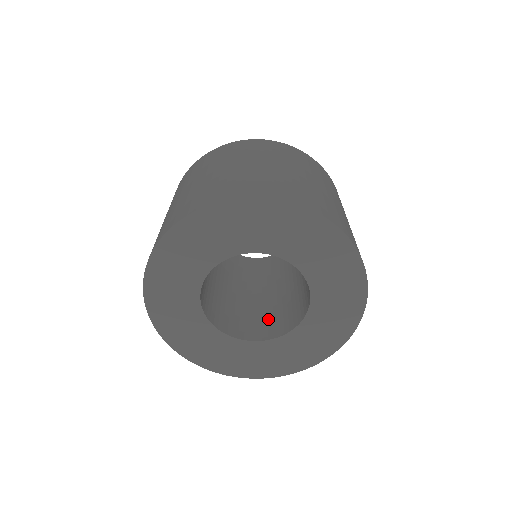
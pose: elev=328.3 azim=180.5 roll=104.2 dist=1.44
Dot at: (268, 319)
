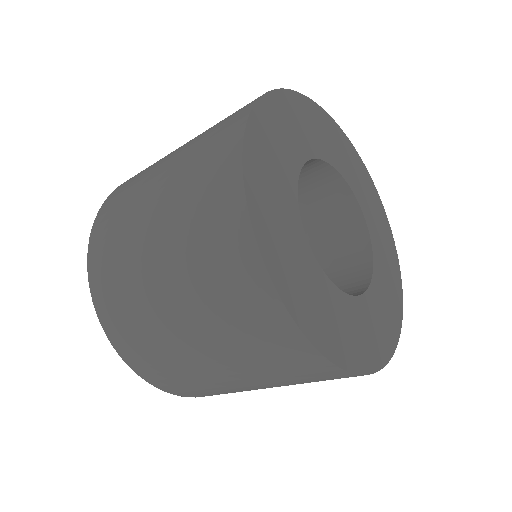
Dot at: occluded
